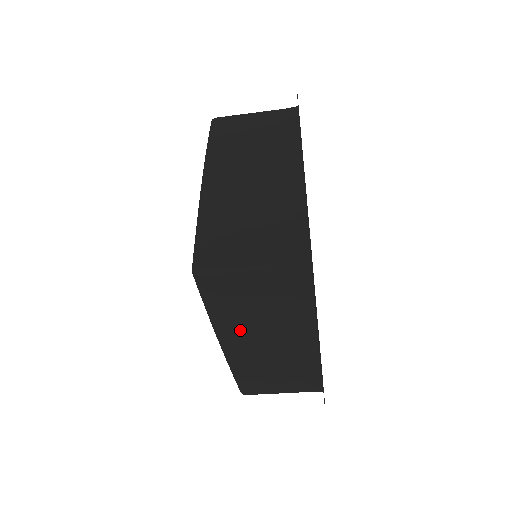
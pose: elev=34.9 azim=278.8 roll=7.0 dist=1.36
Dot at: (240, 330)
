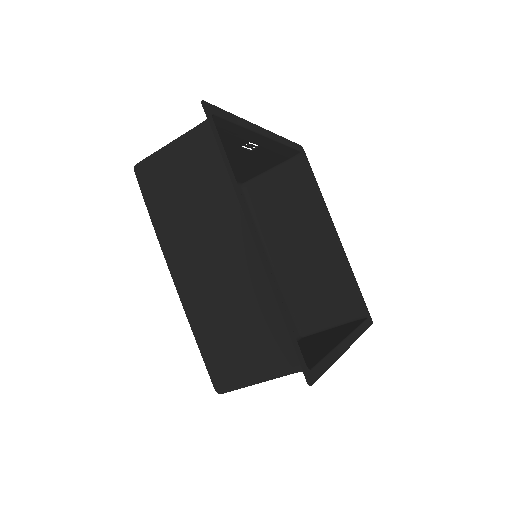
Dot at: occluded
